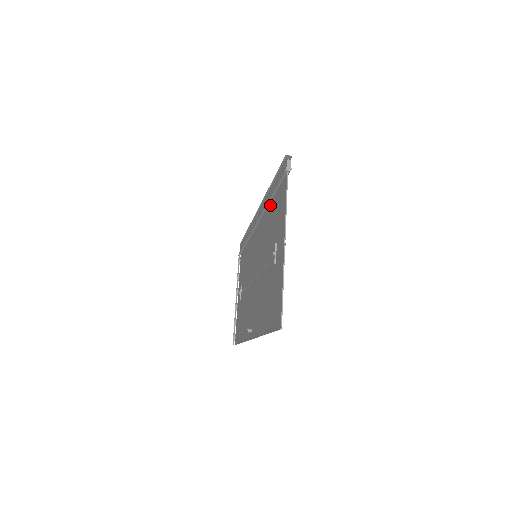
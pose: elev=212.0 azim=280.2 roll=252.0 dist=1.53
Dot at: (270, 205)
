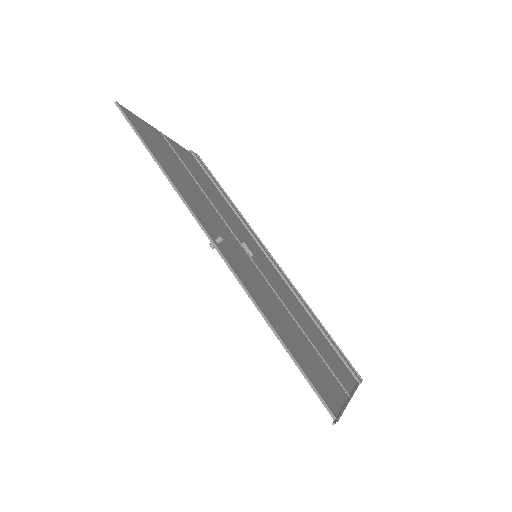
Dot at: (224, 201)
